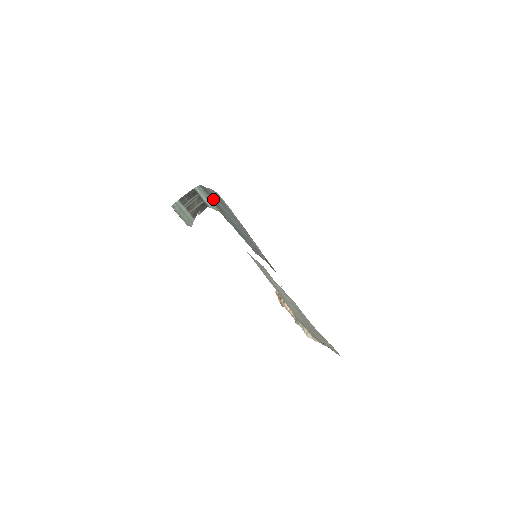
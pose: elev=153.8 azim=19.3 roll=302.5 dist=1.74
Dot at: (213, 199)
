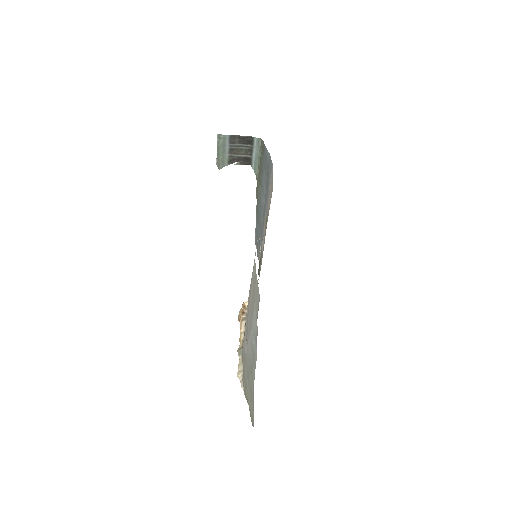
Dot at: (262, 163)
